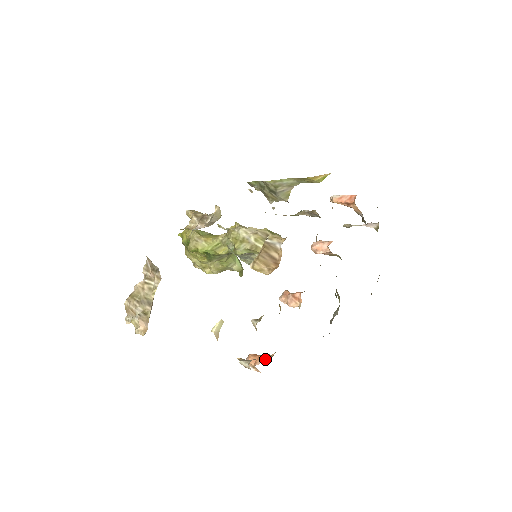
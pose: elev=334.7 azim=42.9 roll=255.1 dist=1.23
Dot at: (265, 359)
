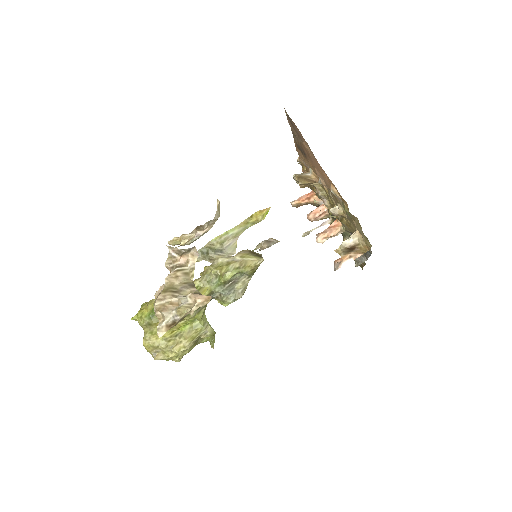
Dot at: occluded
